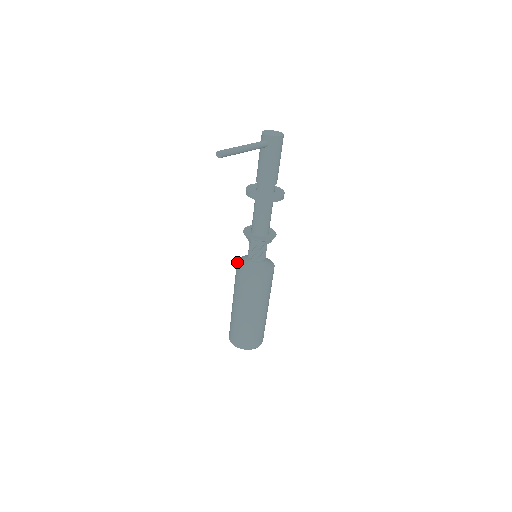
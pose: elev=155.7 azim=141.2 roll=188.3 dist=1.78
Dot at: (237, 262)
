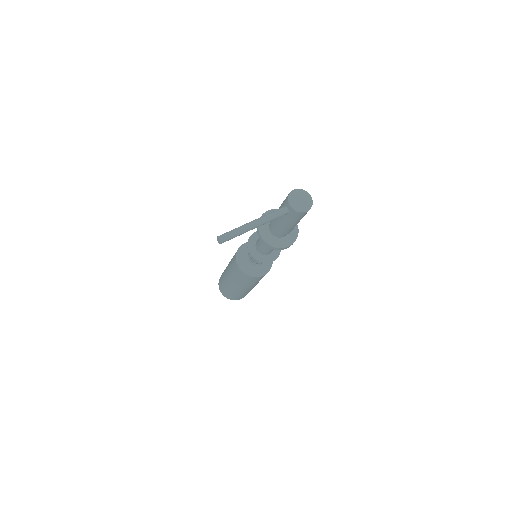
Dot at: (237, 251)
